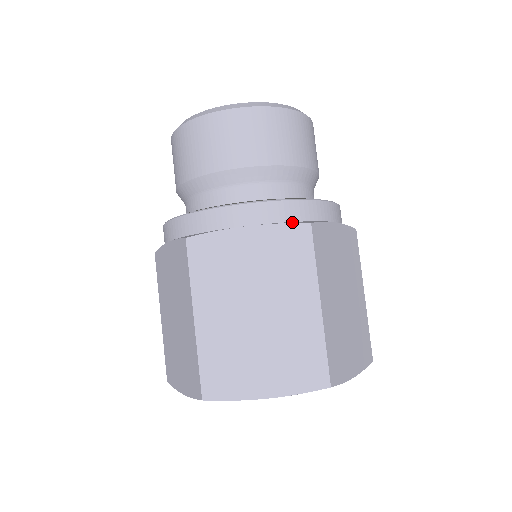
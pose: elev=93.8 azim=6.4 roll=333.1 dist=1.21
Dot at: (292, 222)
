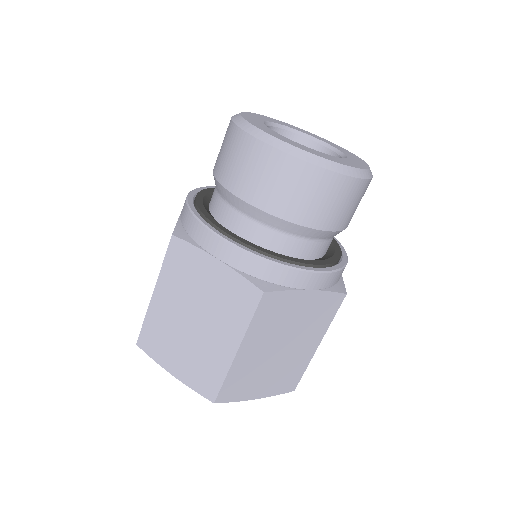
Dot at: (335, 289)
